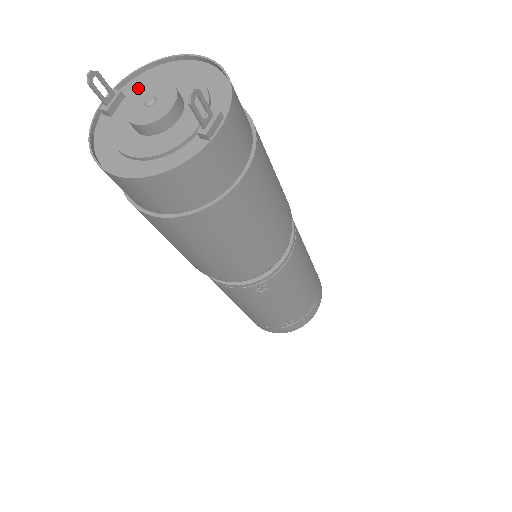
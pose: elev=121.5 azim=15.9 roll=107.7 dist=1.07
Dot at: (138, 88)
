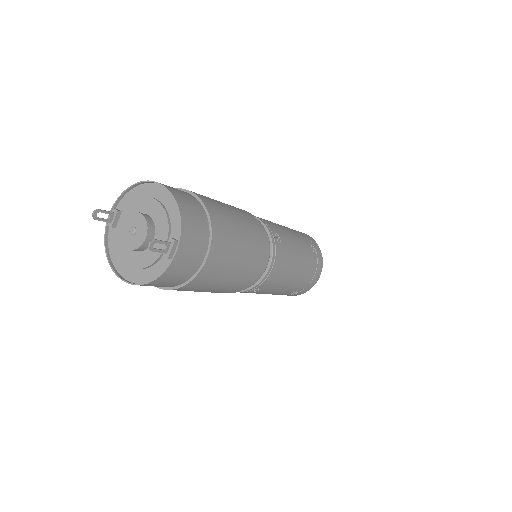
Dot at: (125, 217)
